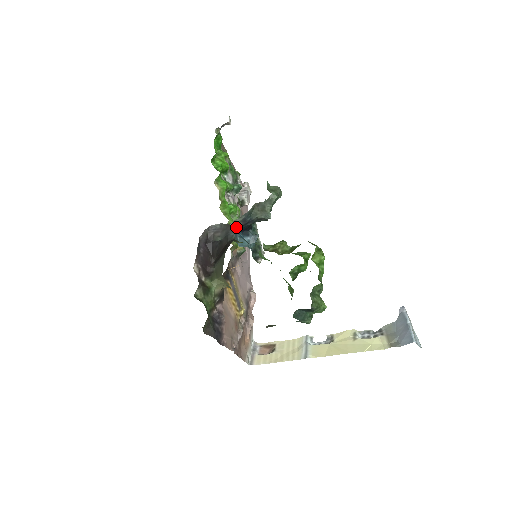
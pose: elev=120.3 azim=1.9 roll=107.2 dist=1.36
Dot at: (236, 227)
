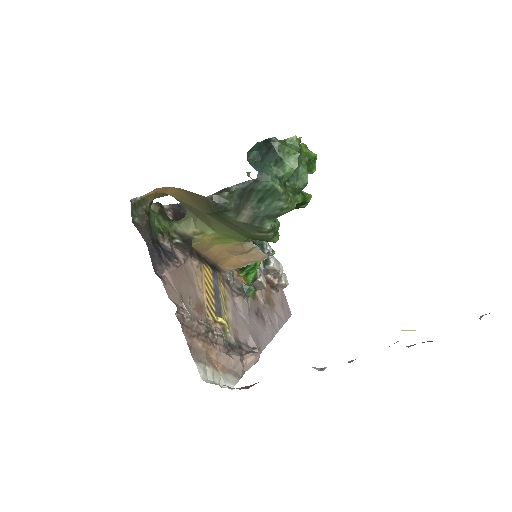
Dot at: occluded
